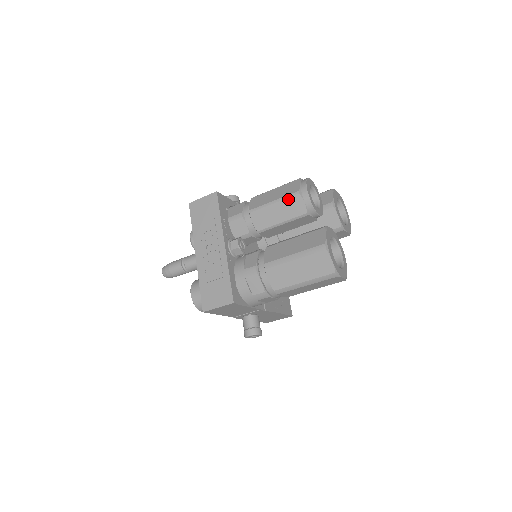
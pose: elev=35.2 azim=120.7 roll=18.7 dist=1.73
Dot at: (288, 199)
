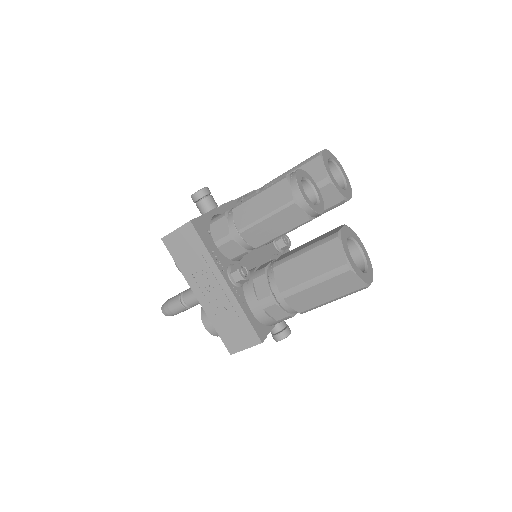
Dot at: (282, 211)
